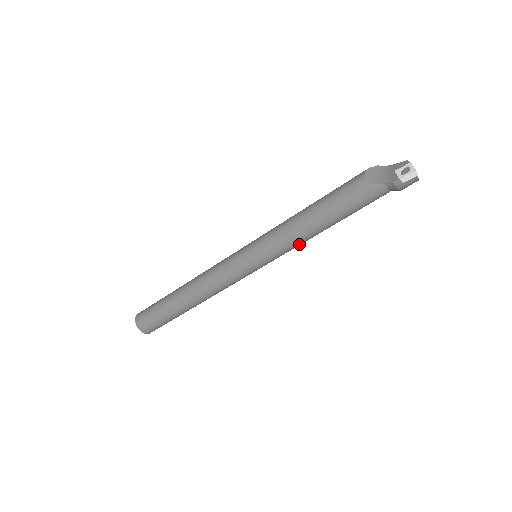
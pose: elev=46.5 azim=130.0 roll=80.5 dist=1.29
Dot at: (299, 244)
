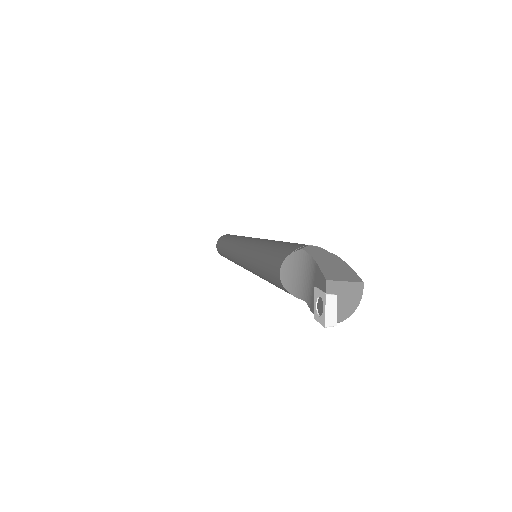
Dot at: occluded
